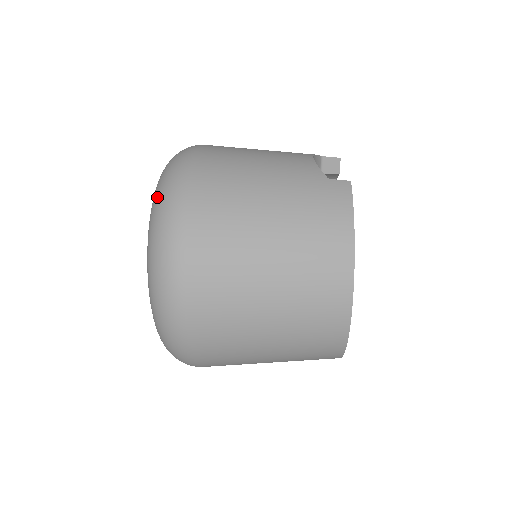
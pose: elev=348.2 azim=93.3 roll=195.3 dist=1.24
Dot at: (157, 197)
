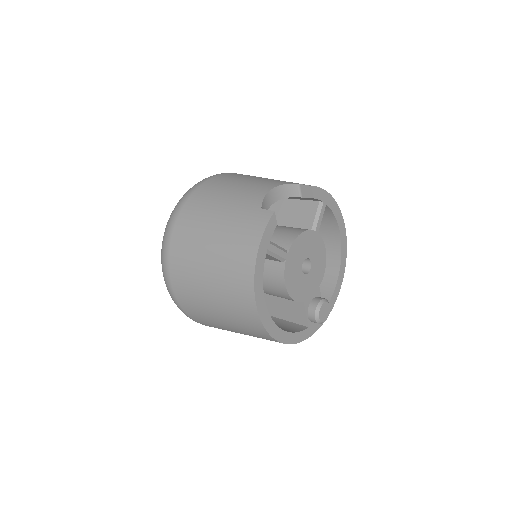
Dot at: occluded
